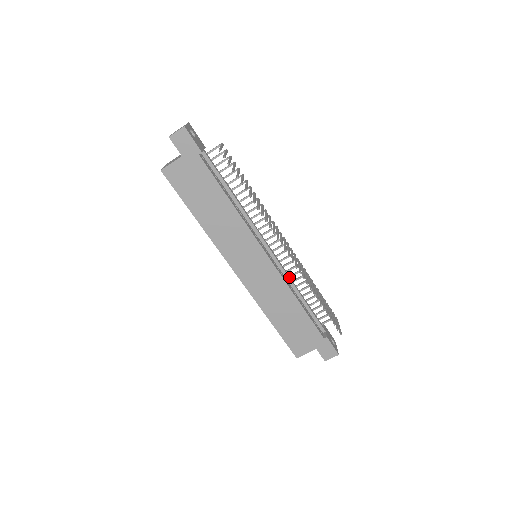
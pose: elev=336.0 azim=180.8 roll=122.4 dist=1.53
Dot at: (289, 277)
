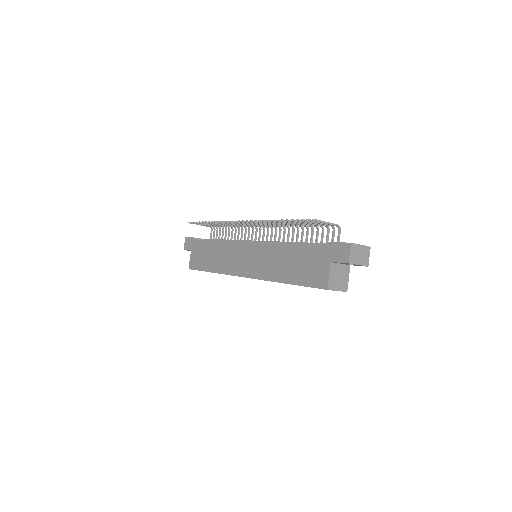
Dot at: (279, 242)
